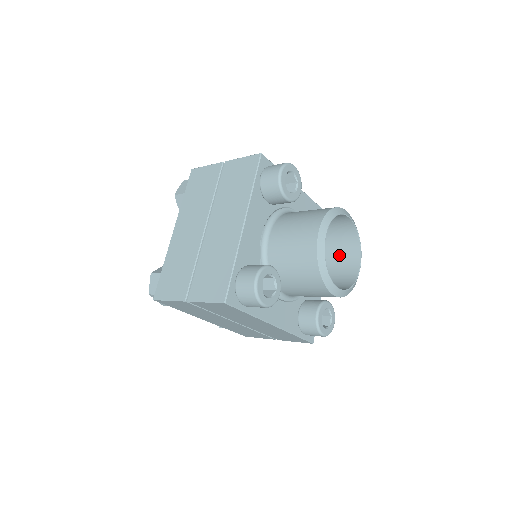
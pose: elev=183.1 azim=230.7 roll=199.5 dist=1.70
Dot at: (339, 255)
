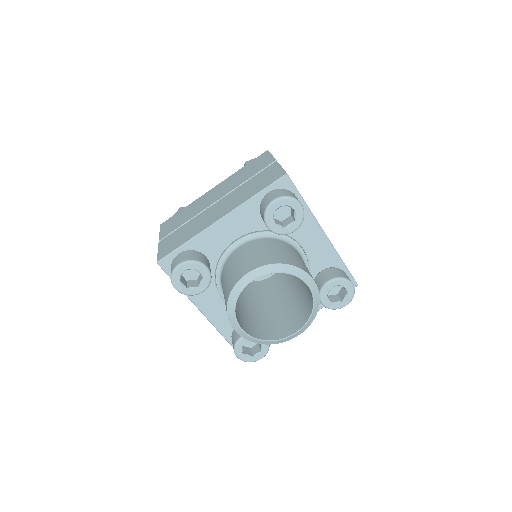
Dot at: (297, 311)
